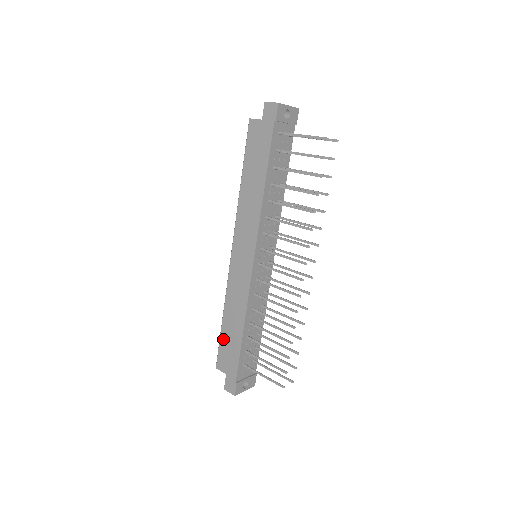
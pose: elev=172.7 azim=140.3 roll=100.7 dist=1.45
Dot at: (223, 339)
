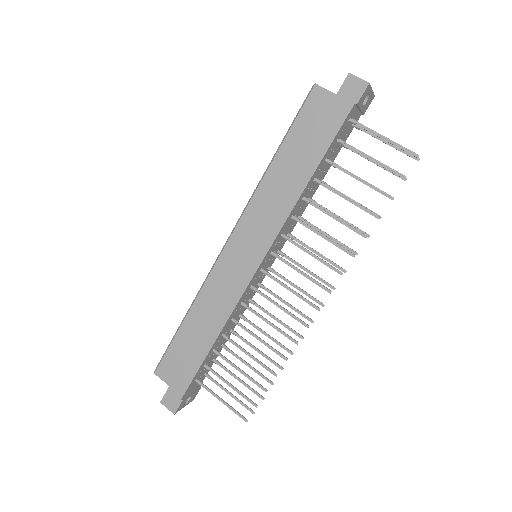
Dot at: (177, 343)
